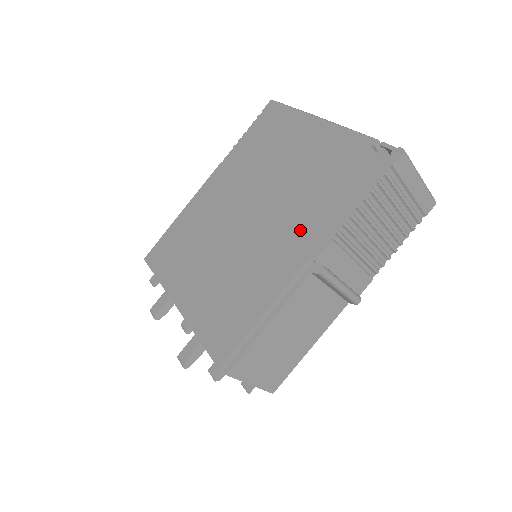
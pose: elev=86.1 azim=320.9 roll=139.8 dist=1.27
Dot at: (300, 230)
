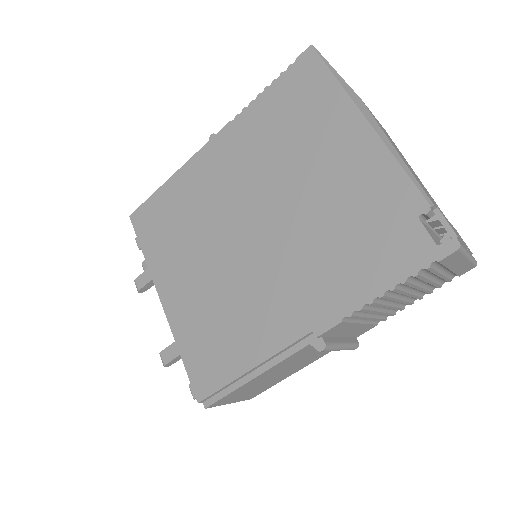
Dot at: (309, 287)
